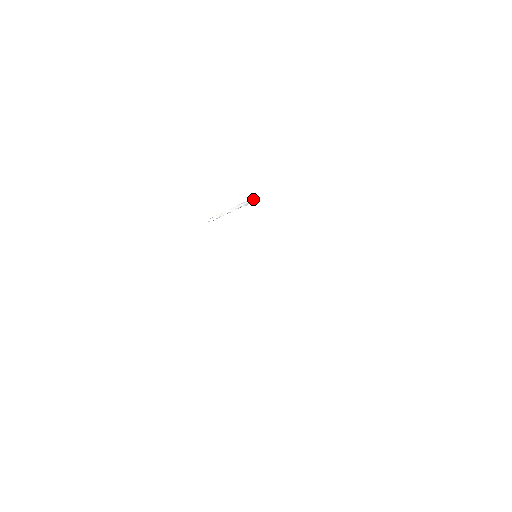
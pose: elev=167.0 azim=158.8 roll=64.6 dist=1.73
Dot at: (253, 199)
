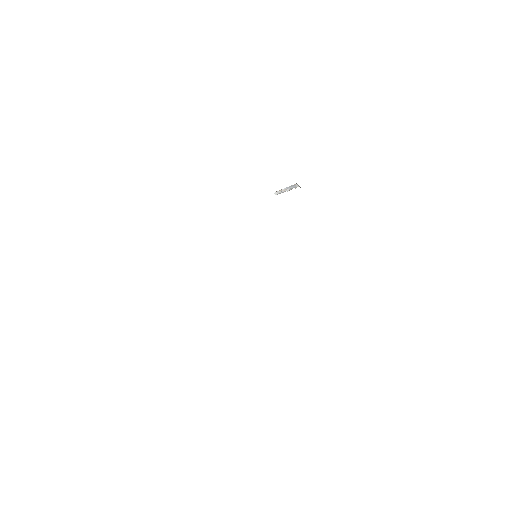
Dot at: (297, 184)
